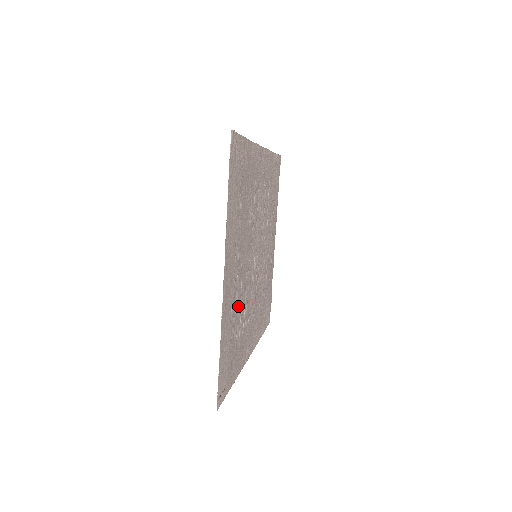
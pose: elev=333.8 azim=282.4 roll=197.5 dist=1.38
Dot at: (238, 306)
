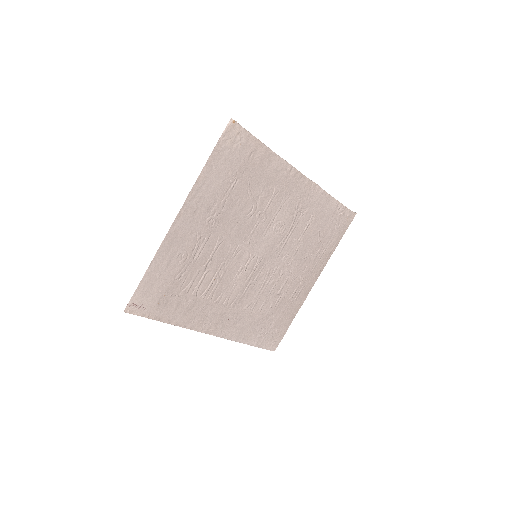
Dot at: (199, 265)
